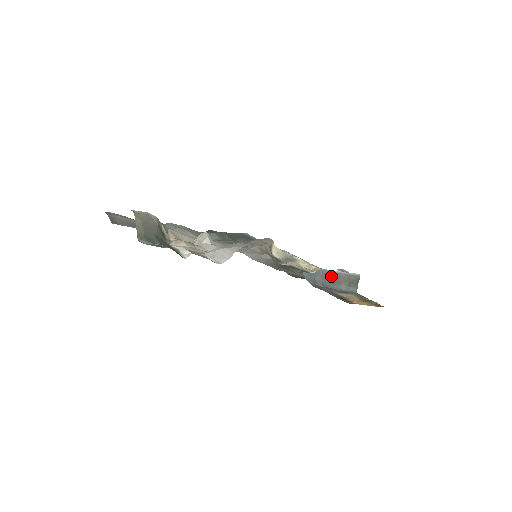
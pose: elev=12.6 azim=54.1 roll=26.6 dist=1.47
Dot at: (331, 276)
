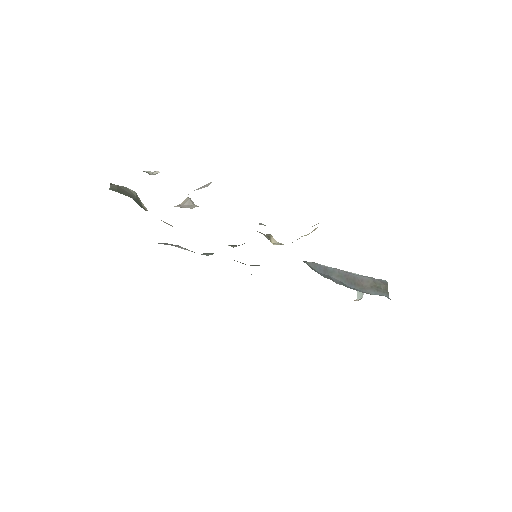
Dot at: (351, 277)
